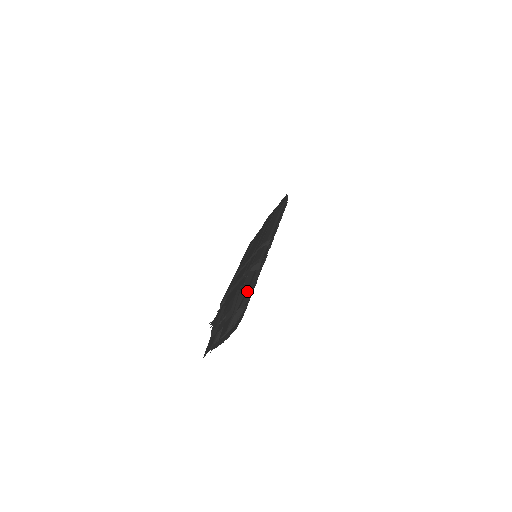
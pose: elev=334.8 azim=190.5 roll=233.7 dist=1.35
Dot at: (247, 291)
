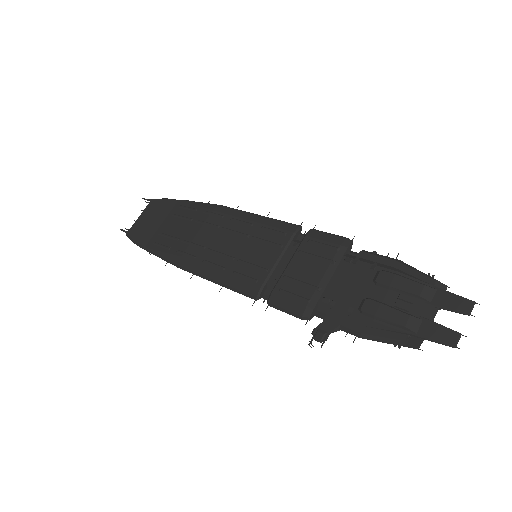
Dot at: (405, 265)
